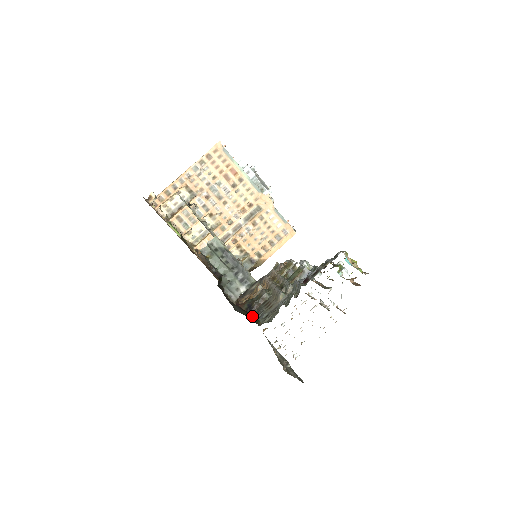
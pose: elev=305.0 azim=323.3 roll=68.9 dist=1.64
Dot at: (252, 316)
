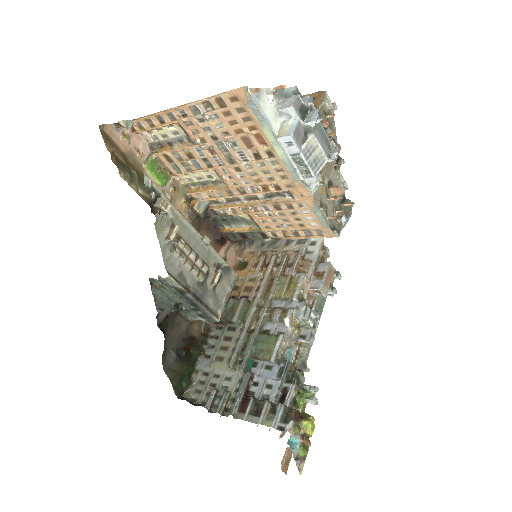
Dot at: (198, 354)
